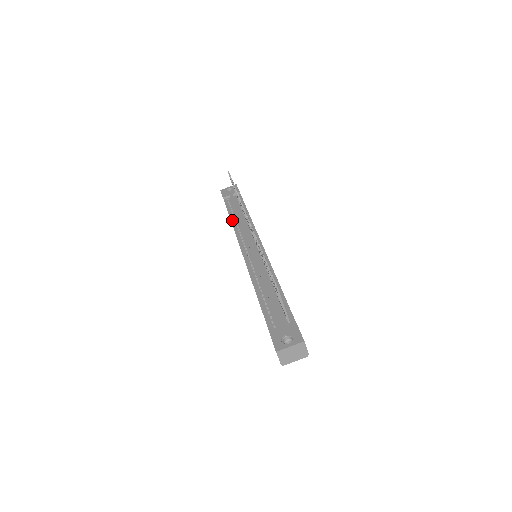
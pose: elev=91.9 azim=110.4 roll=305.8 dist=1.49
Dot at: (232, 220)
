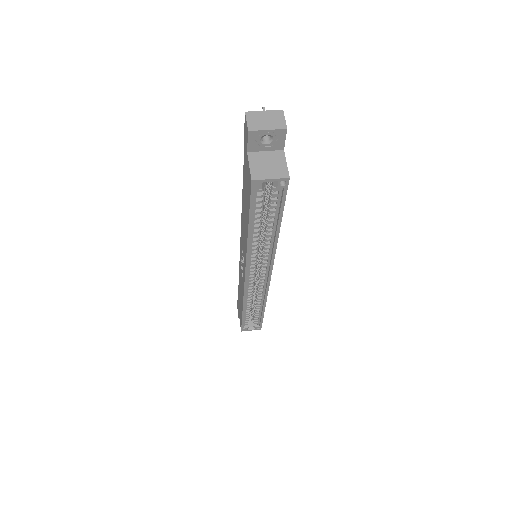
Dot at: occluded
